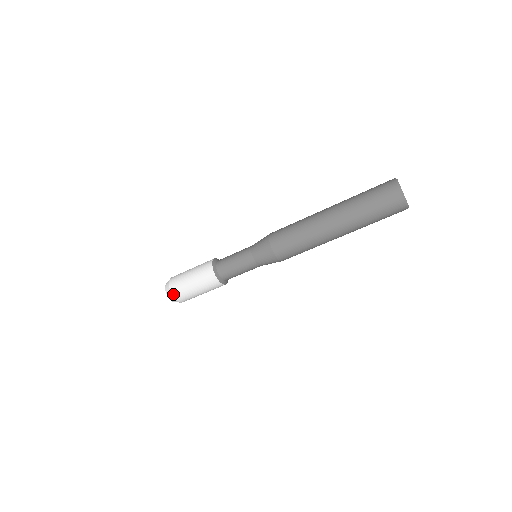
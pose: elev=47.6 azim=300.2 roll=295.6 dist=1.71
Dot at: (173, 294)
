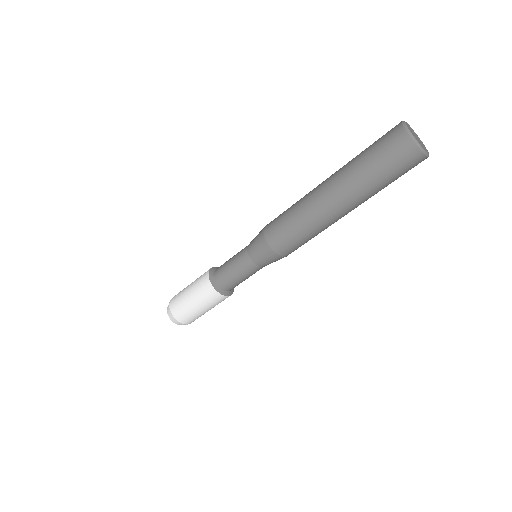
Dot at: (170, 306)
